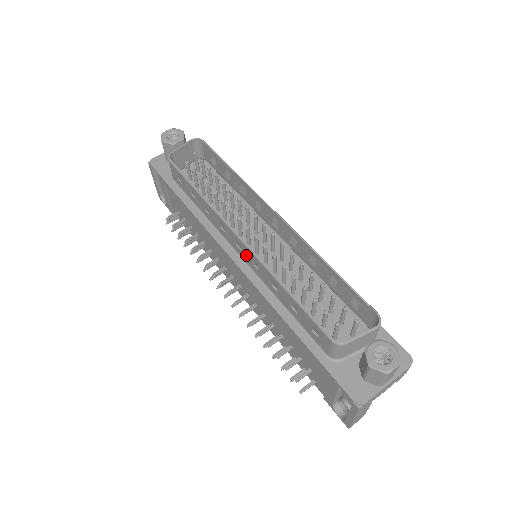
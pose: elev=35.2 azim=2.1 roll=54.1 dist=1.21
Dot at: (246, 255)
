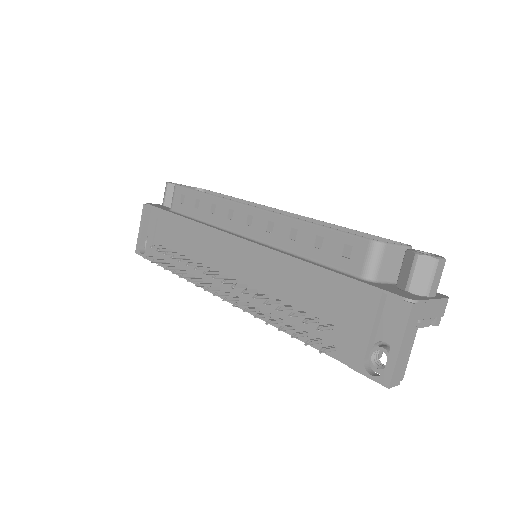
Dot at: (258, 225)
